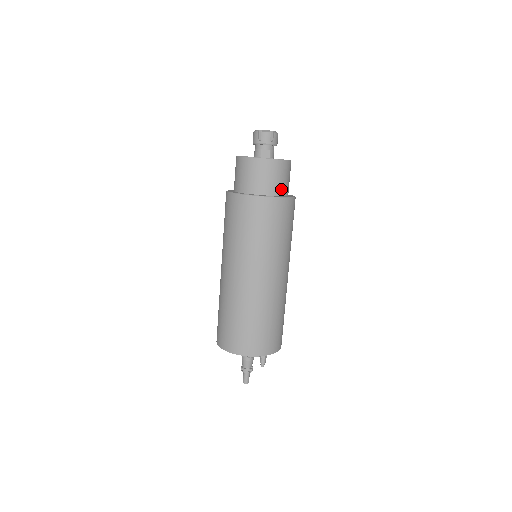
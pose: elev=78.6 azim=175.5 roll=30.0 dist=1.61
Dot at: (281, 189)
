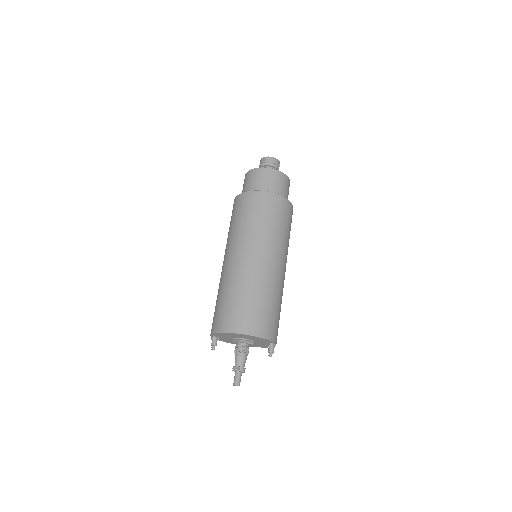
Dot at: occluded
